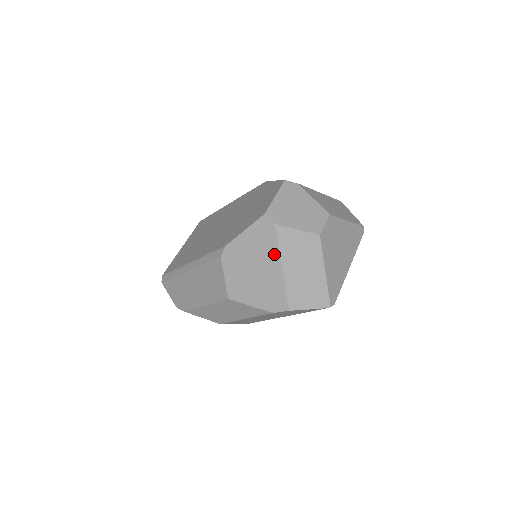
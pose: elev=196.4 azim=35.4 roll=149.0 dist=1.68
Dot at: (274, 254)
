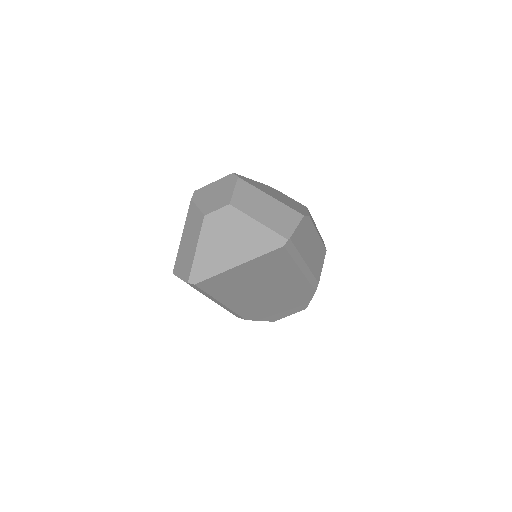
Dot at: occluded
